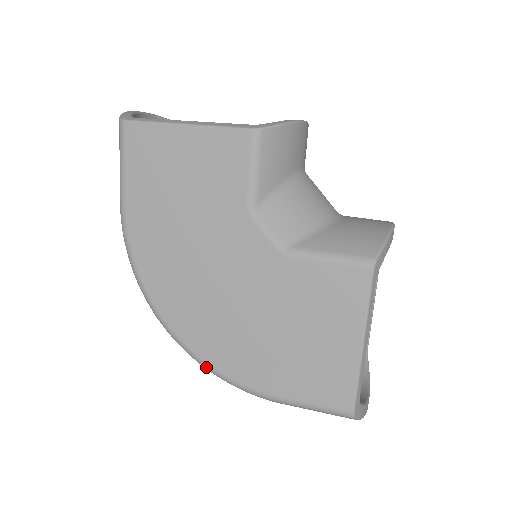
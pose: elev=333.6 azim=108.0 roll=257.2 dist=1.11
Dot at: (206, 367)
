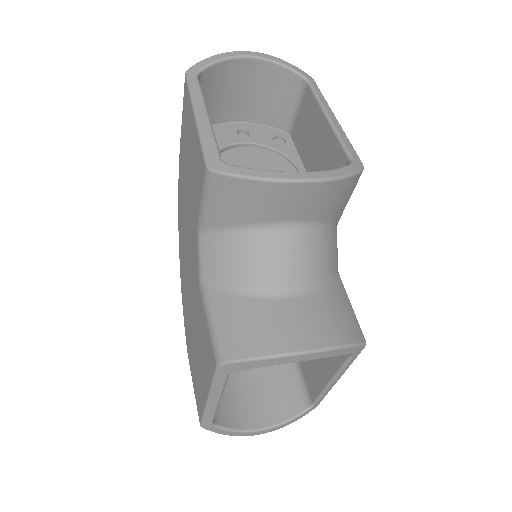
Dot at: occluded
